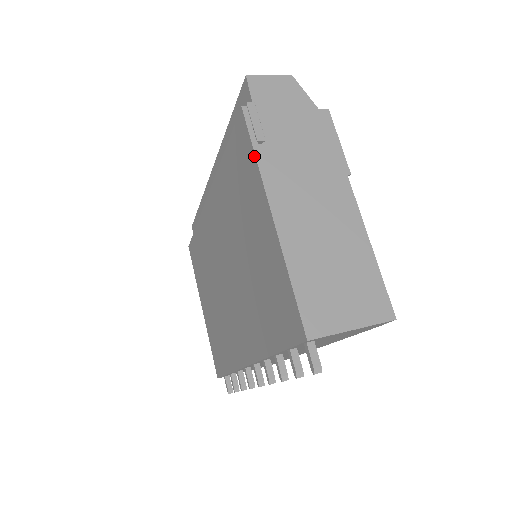
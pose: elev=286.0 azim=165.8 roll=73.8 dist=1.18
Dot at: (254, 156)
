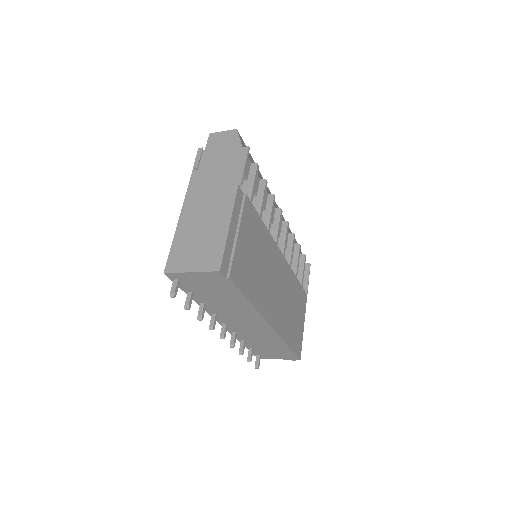
Dot at: (191, 177)
